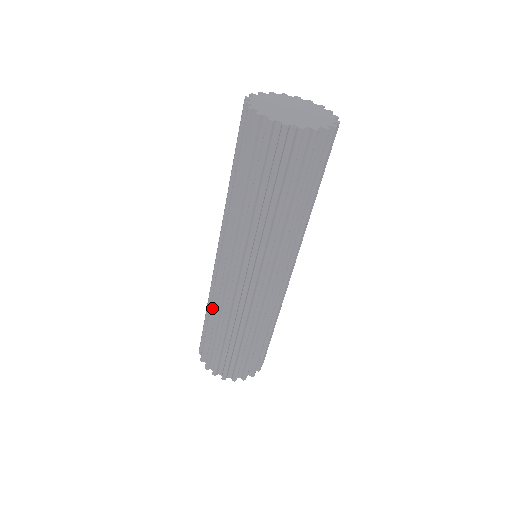
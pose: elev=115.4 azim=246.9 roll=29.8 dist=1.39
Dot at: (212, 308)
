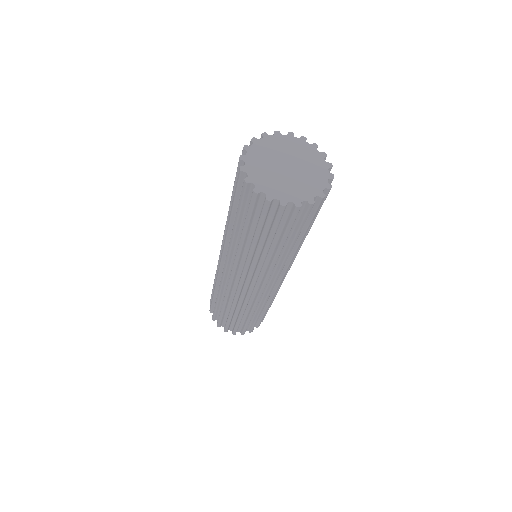
Dot at: (216, 276)
